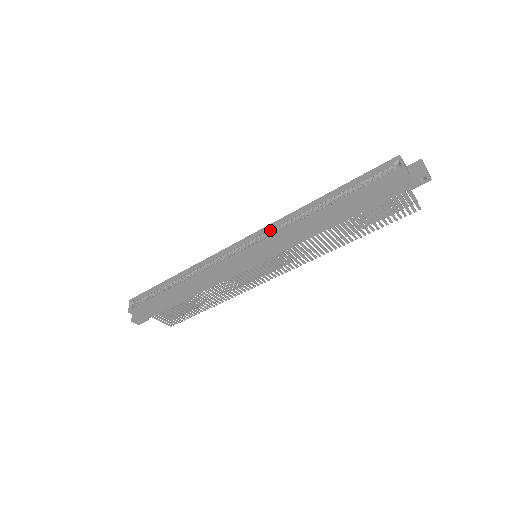
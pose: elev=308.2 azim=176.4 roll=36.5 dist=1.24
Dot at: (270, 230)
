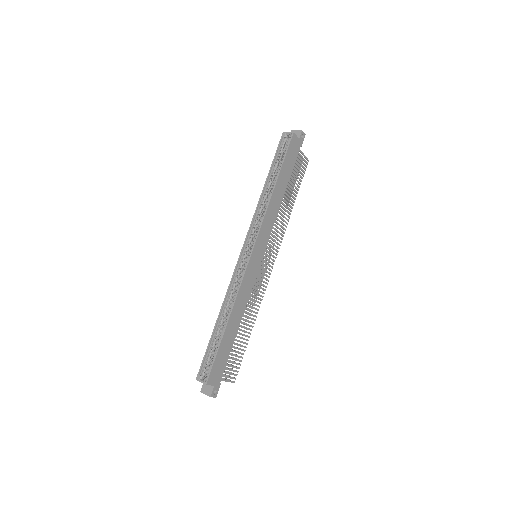
Dot at: (254, 226)
